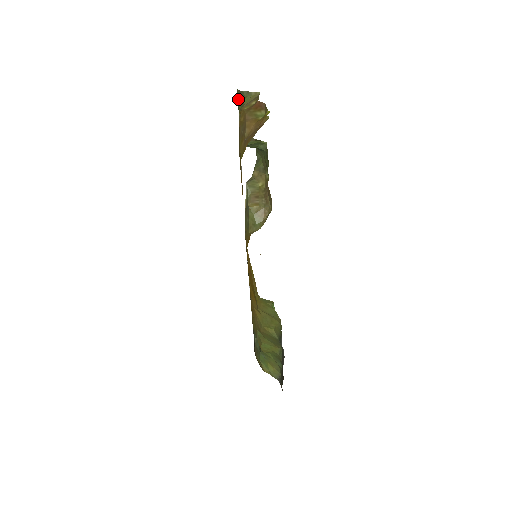
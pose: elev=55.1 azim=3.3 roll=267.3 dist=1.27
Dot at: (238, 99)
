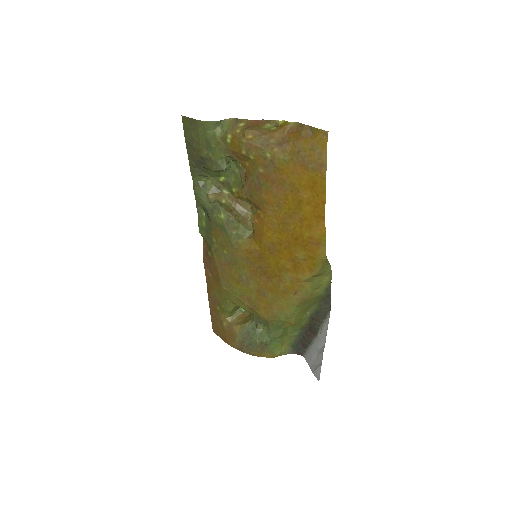
Dot at: (209, 130)
